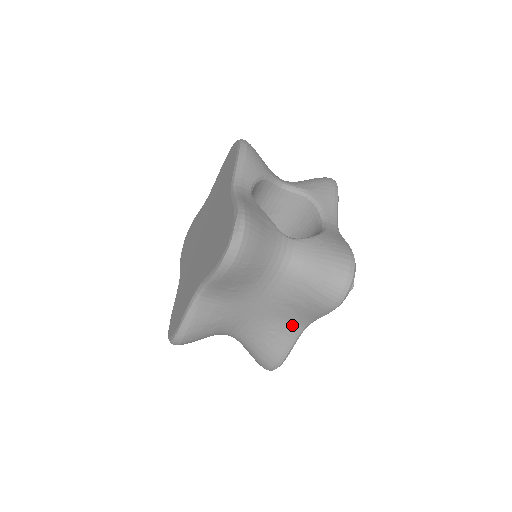
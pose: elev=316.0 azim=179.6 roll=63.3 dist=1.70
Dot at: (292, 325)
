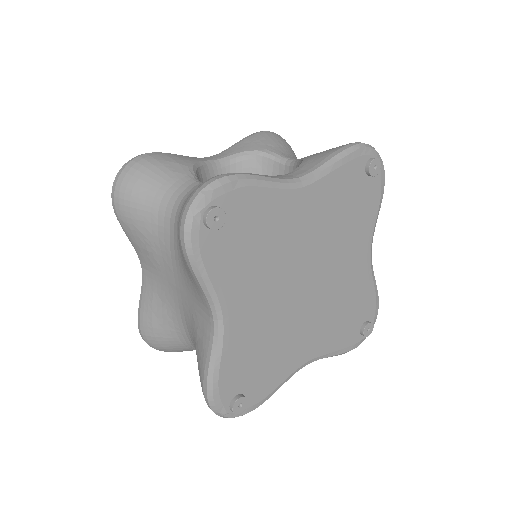
Dot at: (204, 314)
